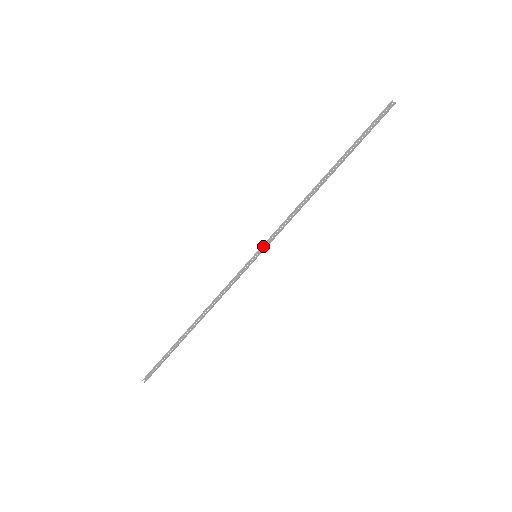
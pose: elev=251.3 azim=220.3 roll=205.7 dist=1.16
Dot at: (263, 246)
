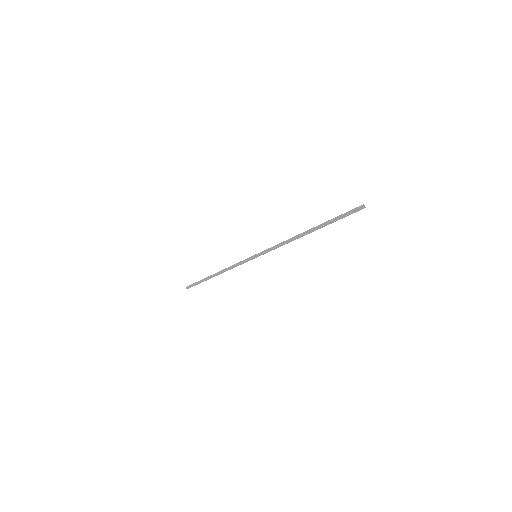
Dot at: (260, 252)
